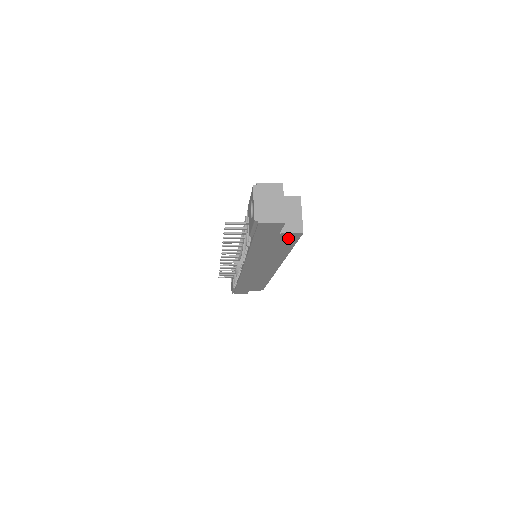
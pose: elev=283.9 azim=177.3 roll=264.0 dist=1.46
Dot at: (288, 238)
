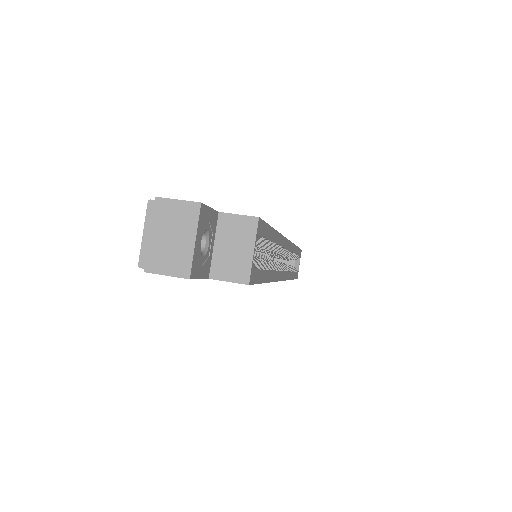
Dot at: occluded
